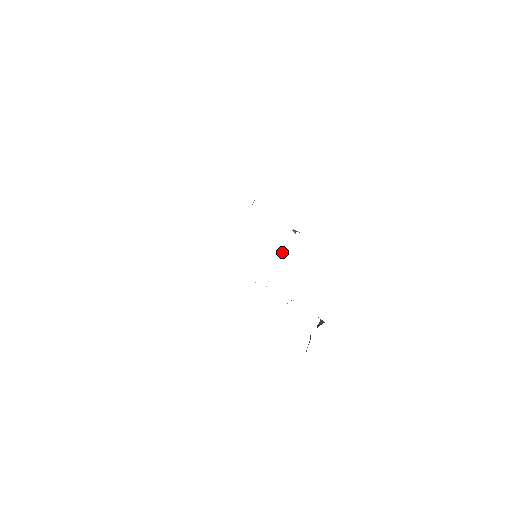
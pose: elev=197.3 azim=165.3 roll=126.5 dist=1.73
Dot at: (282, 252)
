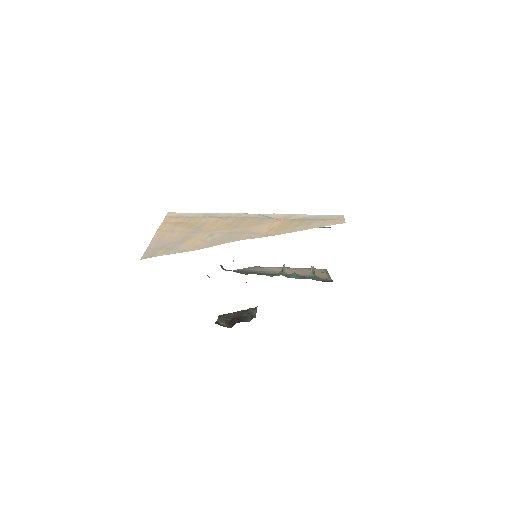
Dot at: (283, 267)
